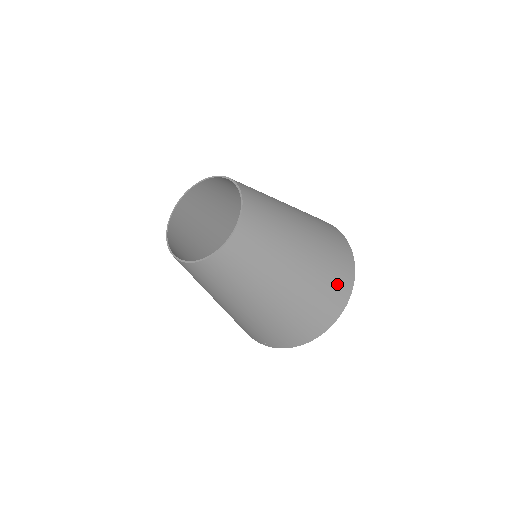
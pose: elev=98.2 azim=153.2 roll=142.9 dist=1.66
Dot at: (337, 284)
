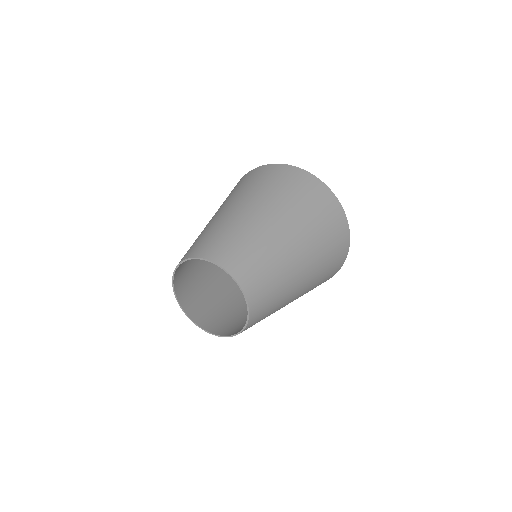
Dot at: (336, 260)
